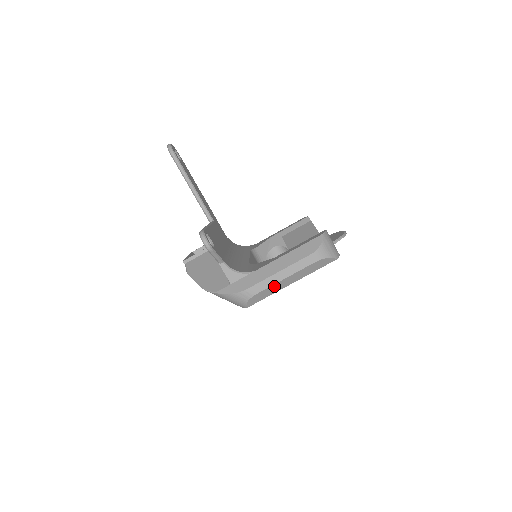
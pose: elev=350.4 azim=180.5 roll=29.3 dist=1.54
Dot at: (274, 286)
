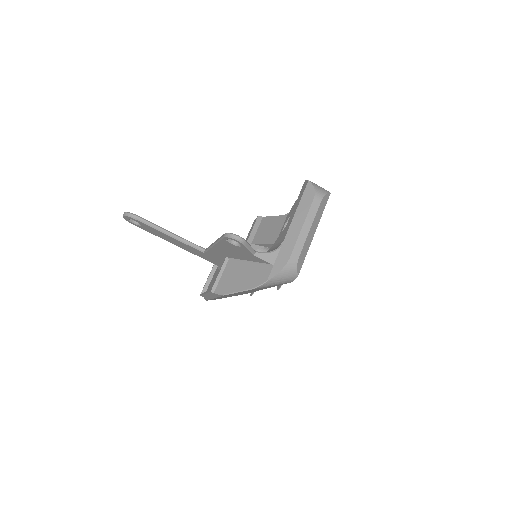
Dot at: (306, 241)
